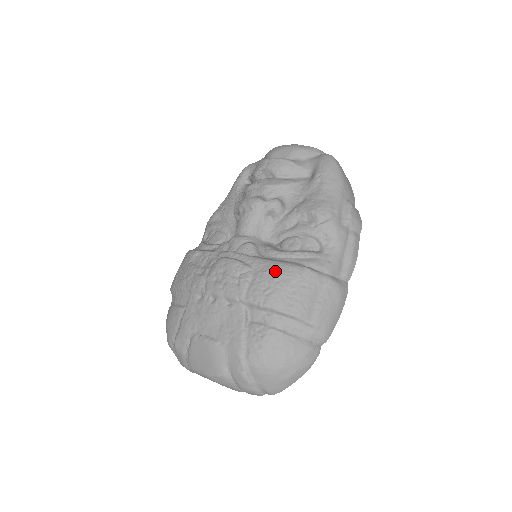
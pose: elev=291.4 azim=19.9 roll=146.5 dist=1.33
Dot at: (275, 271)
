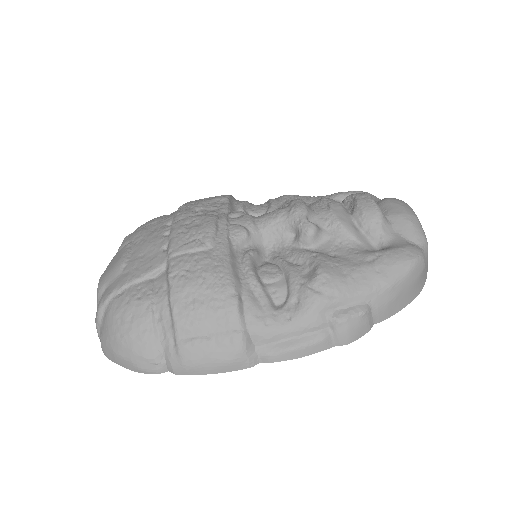
Dot at: (215, 268)
